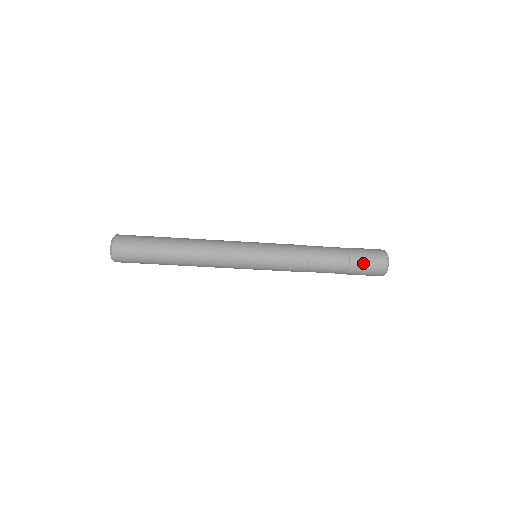
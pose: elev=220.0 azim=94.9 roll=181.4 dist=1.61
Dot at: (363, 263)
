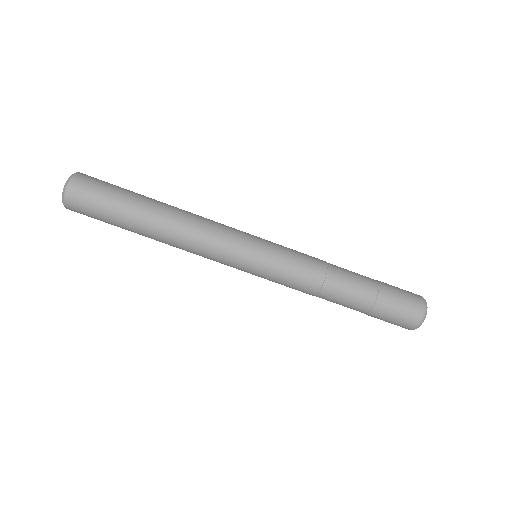
Dot at: (394, 287)
